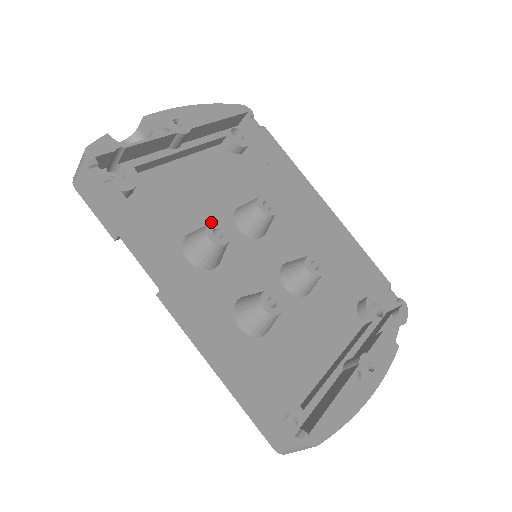
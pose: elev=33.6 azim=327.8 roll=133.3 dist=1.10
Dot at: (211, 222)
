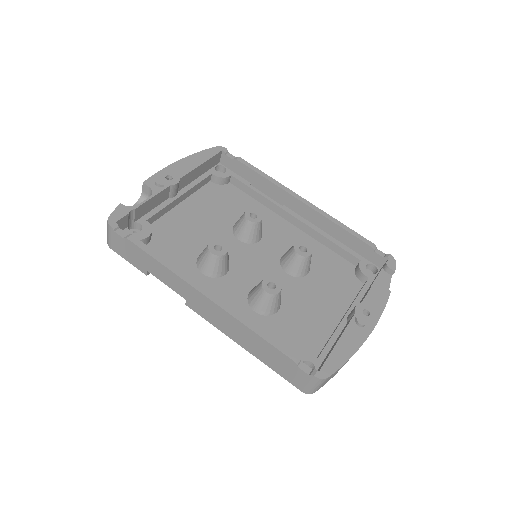
Dot at: occluded
